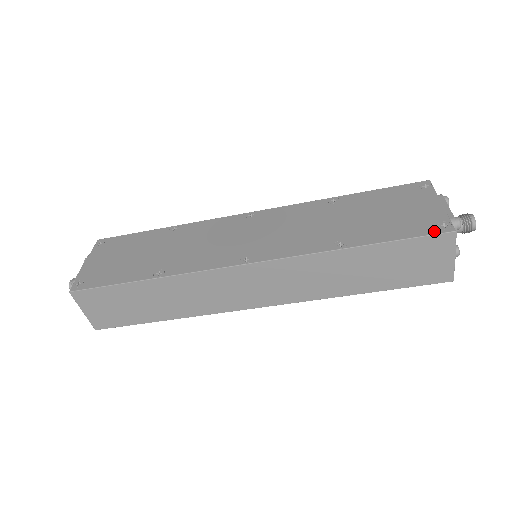
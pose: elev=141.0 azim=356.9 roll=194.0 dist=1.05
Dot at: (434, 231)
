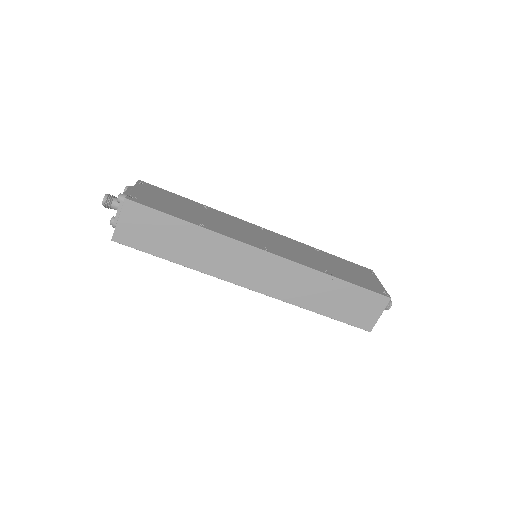
Dot at: (380, 293)
